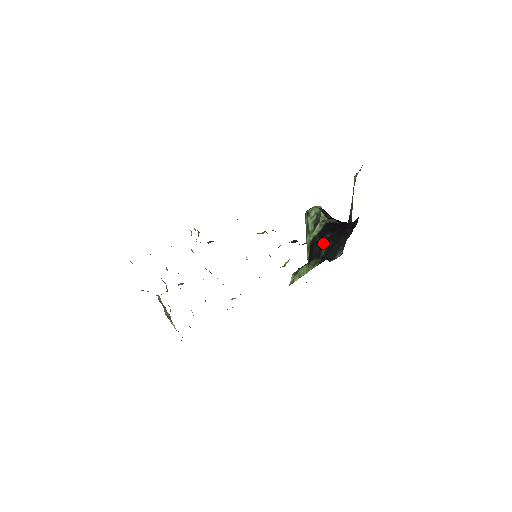
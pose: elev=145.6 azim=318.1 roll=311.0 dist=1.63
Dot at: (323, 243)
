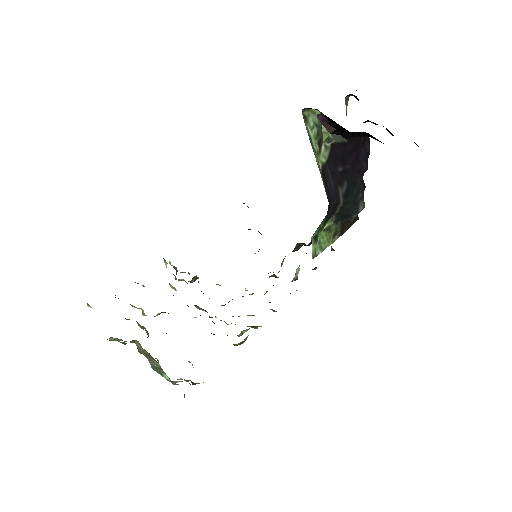
Dot at: (337, 180)
